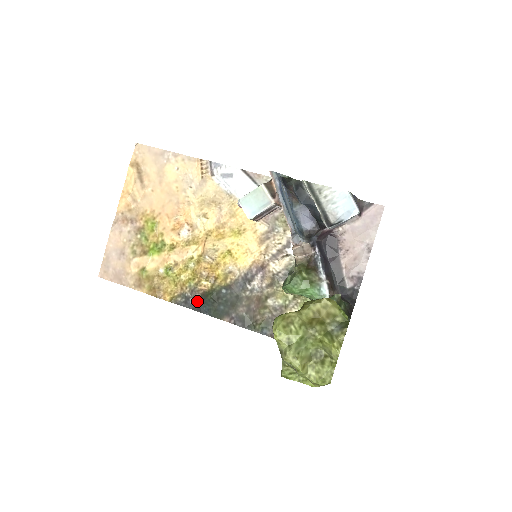
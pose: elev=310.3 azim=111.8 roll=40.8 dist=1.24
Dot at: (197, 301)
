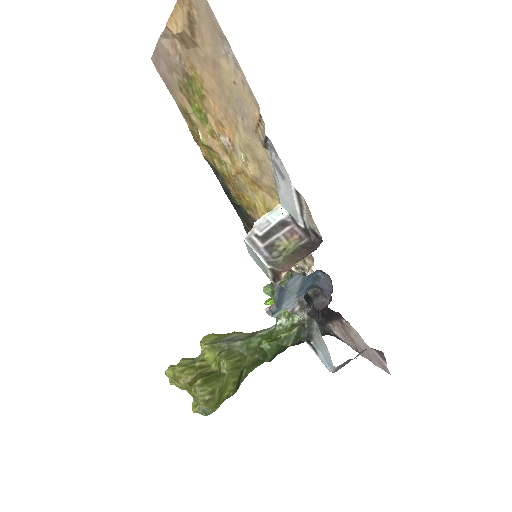
Dot at: (224, 185)
